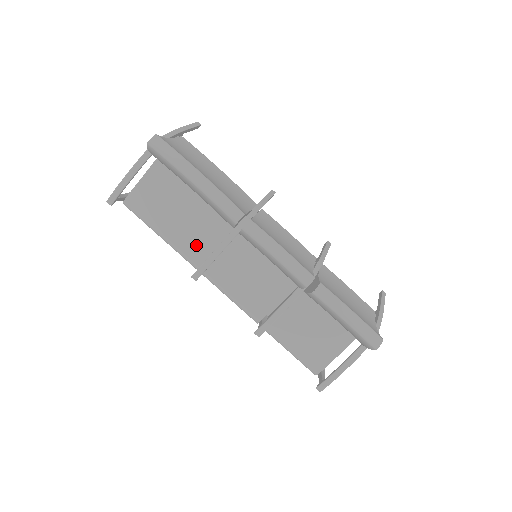
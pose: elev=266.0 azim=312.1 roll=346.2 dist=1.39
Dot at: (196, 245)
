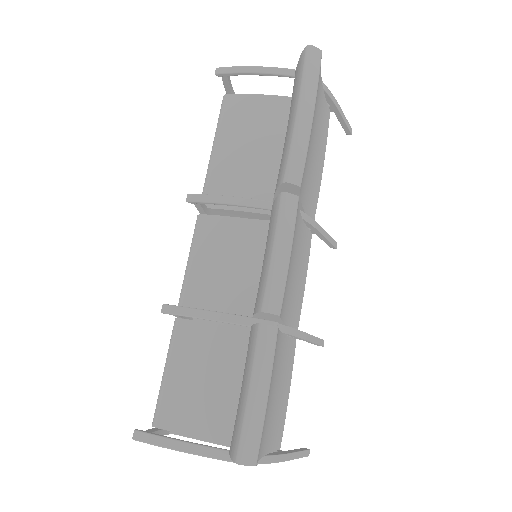
Dot at: (227, 187)
